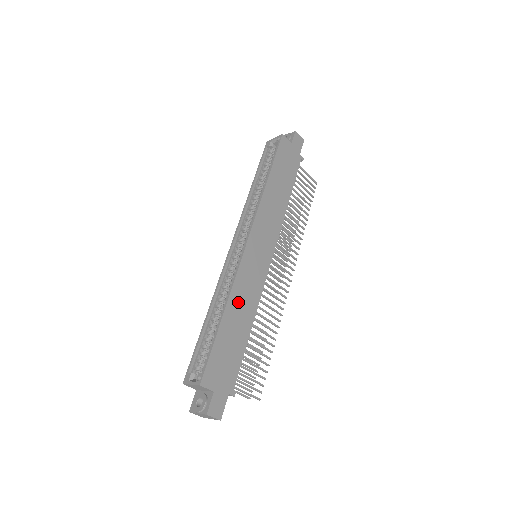
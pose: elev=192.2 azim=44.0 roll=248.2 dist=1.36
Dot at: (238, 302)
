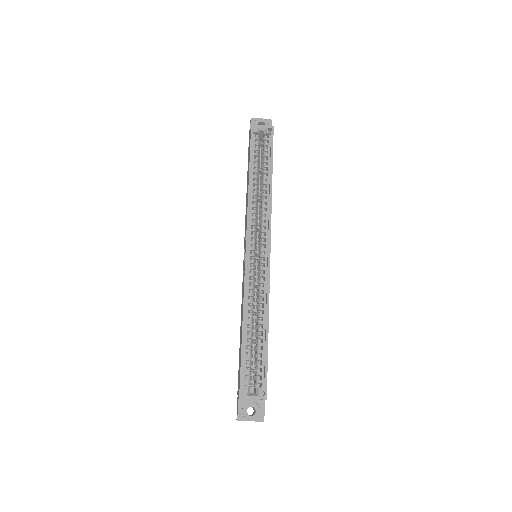
Dot at: occluded
